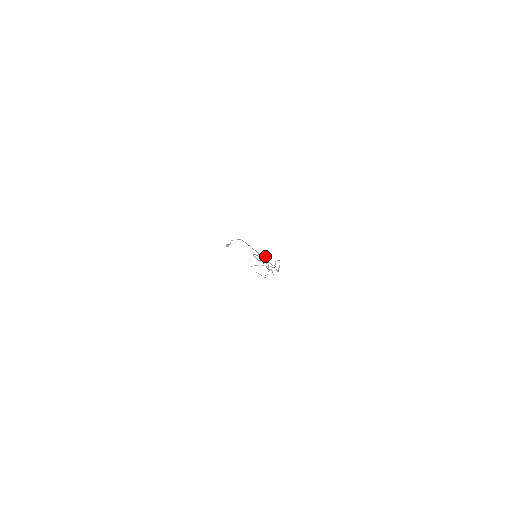
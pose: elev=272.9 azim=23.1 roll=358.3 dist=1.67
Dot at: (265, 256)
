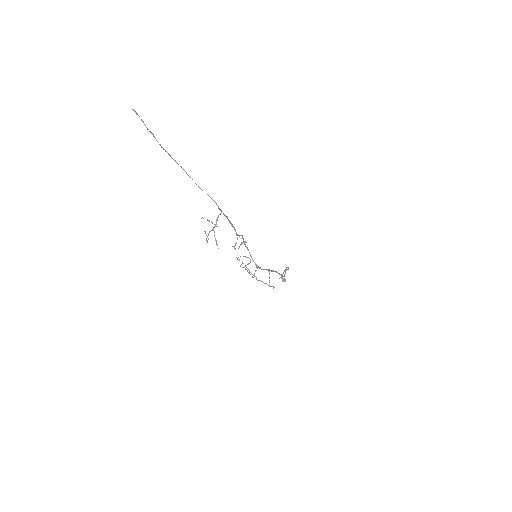
Dot at: (228, 219)
